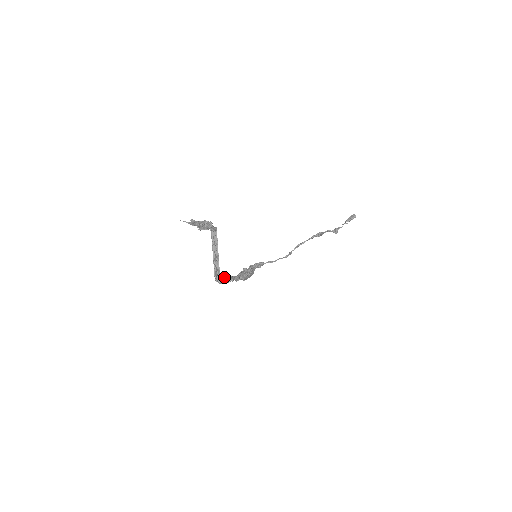
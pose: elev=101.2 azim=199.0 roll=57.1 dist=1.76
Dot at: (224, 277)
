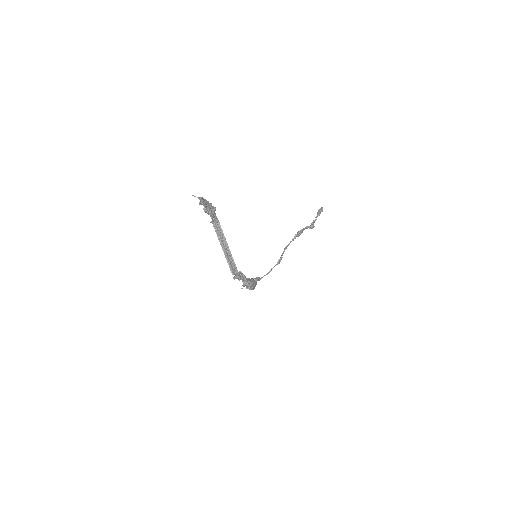
Dot at: occluded
